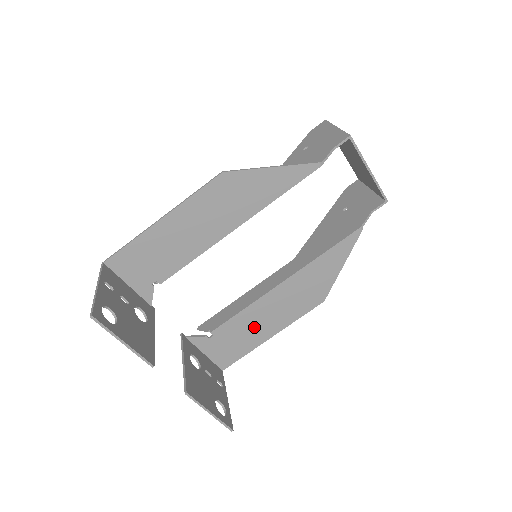
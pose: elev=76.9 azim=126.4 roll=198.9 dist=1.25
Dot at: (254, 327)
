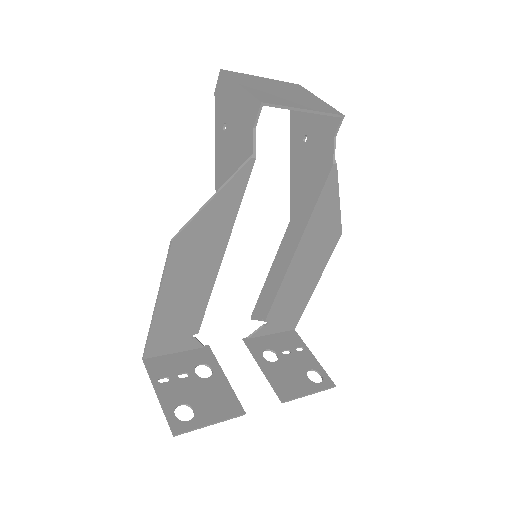
Dot at: (296, 293)
